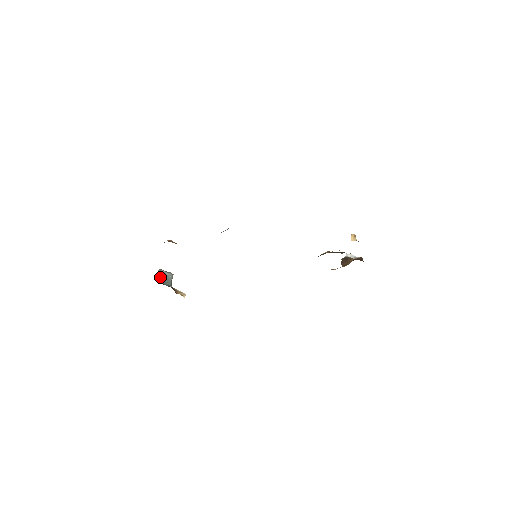
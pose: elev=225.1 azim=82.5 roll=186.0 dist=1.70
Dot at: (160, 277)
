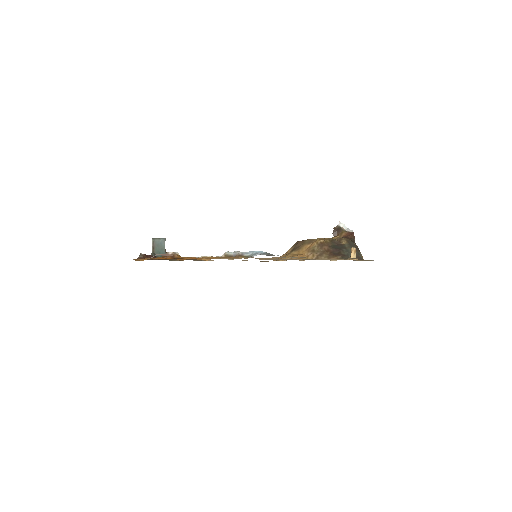
Dot at: (154, 248)
